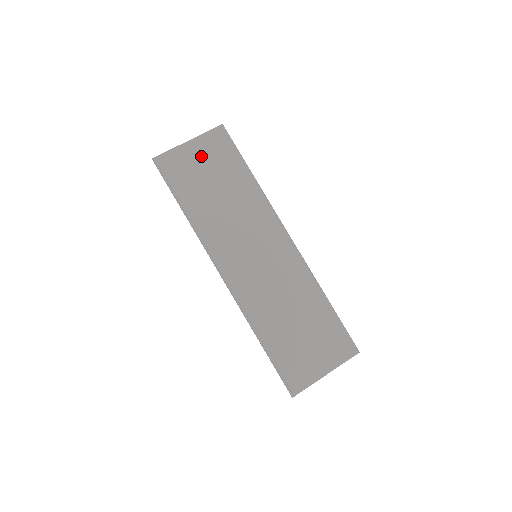
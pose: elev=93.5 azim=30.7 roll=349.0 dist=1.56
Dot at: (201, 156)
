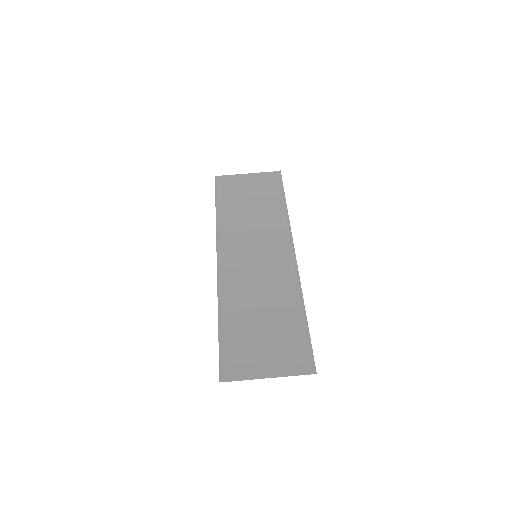
Dot at: (252, 184)
